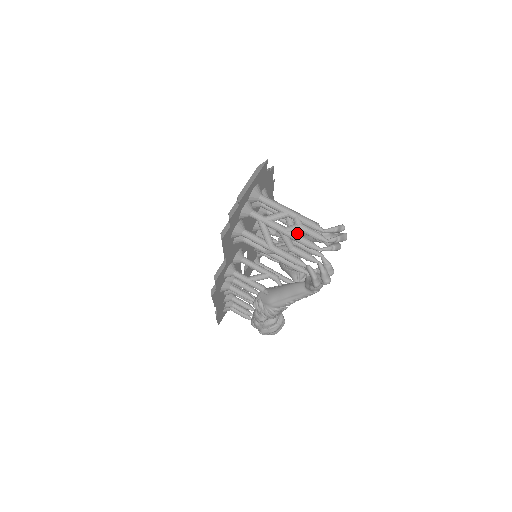
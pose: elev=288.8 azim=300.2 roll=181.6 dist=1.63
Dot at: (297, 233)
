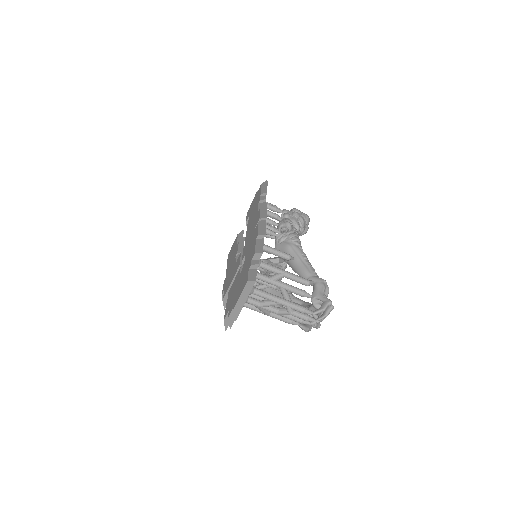
Dot at: occluded
